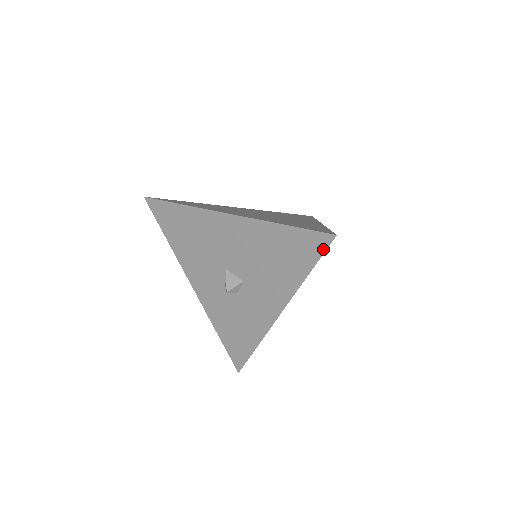
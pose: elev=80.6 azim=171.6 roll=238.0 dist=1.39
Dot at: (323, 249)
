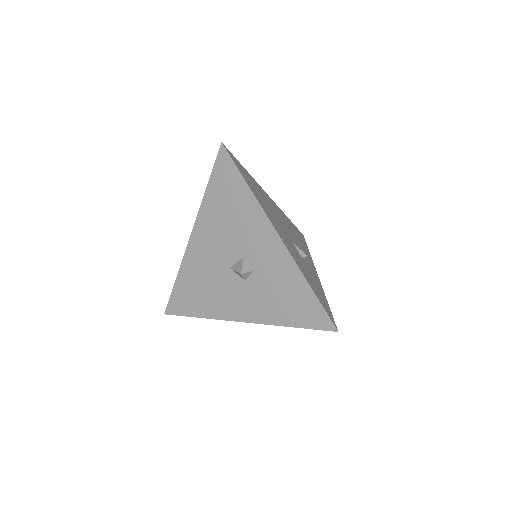
Dot at: (229, 159)
